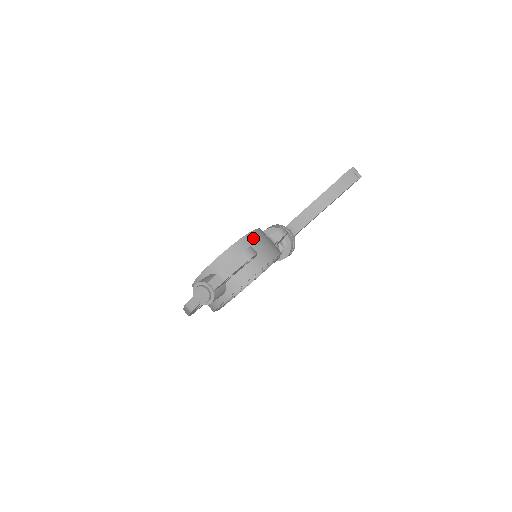
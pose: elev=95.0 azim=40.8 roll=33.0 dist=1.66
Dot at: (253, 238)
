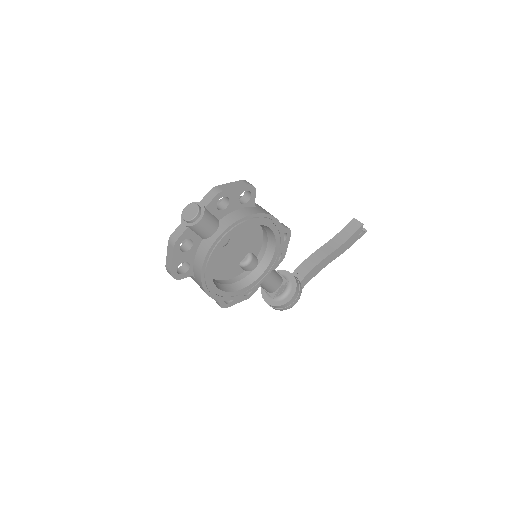
Dot at: occluded
